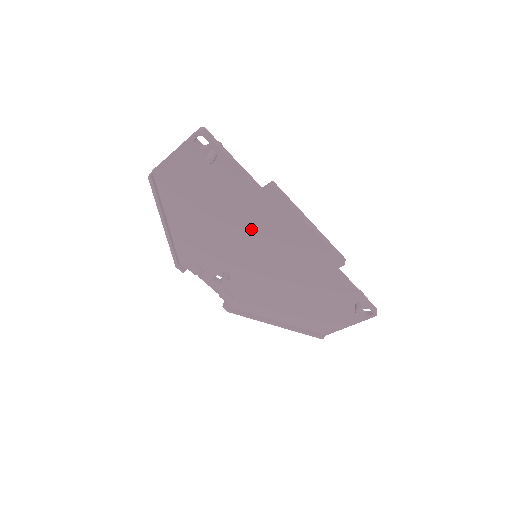
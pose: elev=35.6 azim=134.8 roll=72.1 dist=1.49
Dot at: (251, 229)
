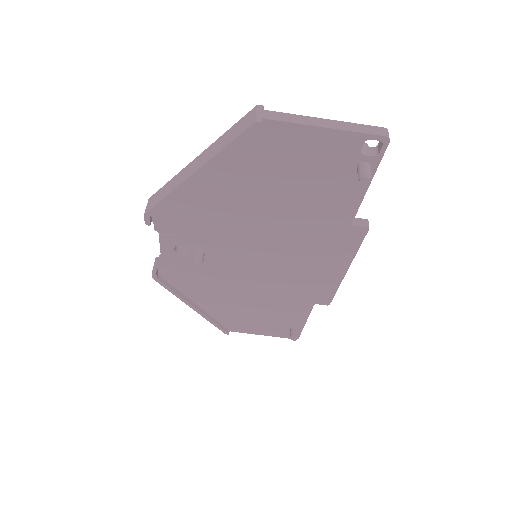
Dot at: (291, 240)
